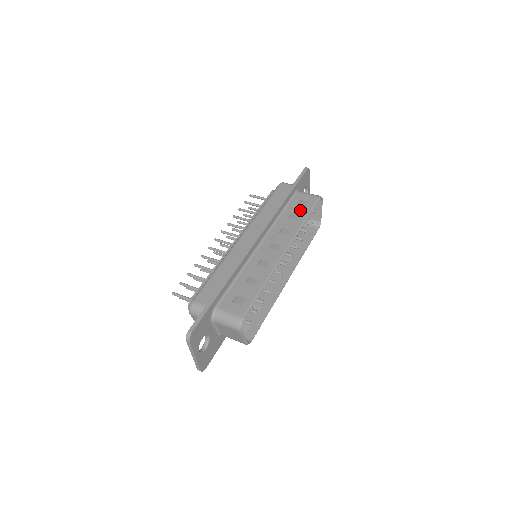
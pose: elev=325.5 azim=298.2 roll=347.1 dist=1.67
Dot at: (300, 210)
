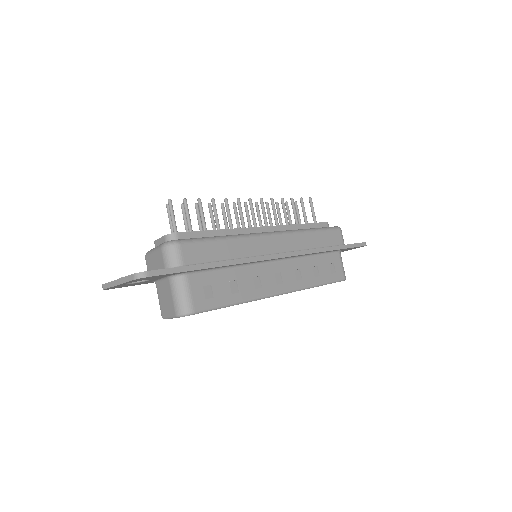
Dot at: (325, 271)
